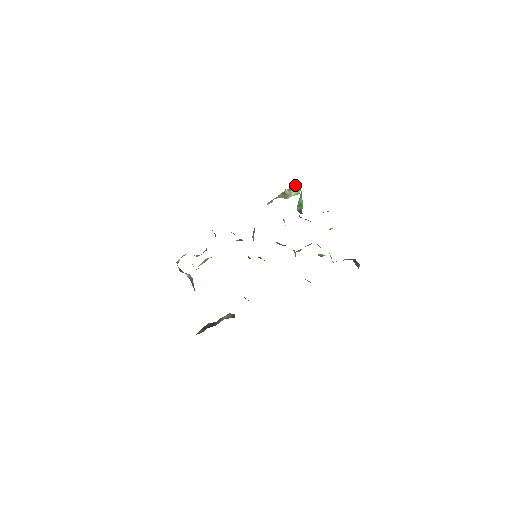
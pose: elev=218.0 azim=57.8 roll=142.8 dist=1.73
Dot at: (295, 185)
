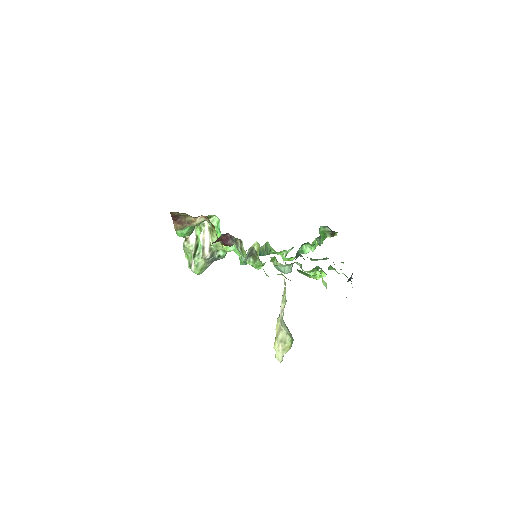
Dot at: occluded
